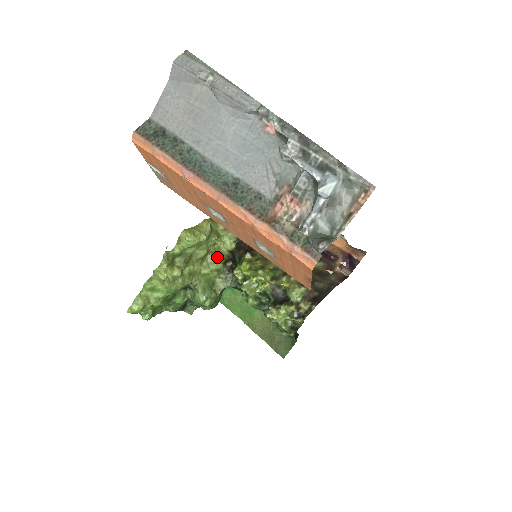
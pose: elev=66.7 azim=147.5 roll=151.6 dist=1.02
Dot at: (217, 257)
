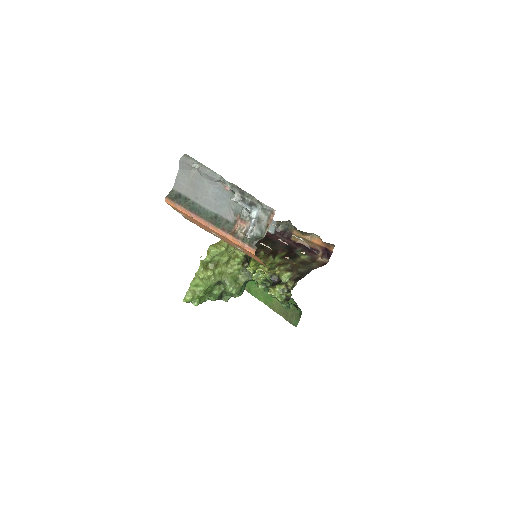
Dot at: (237, 261)
